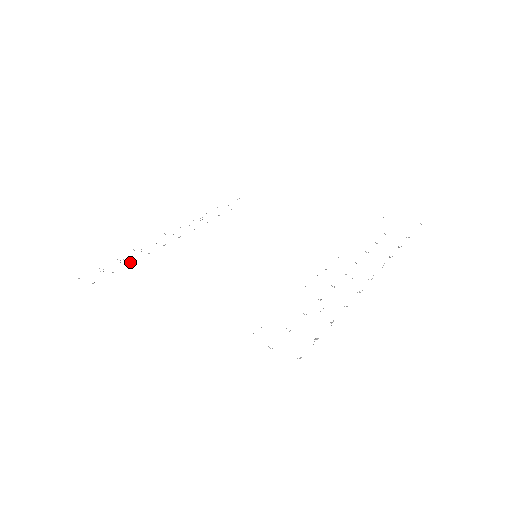
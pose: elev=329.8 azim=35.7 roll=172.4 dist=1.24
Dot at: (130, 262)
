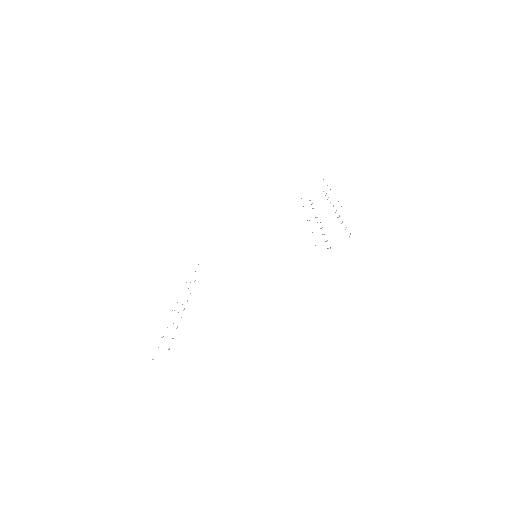
Dot at: (176, 328)
